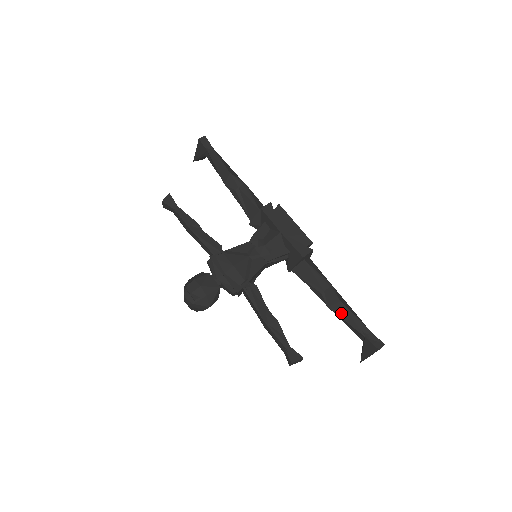
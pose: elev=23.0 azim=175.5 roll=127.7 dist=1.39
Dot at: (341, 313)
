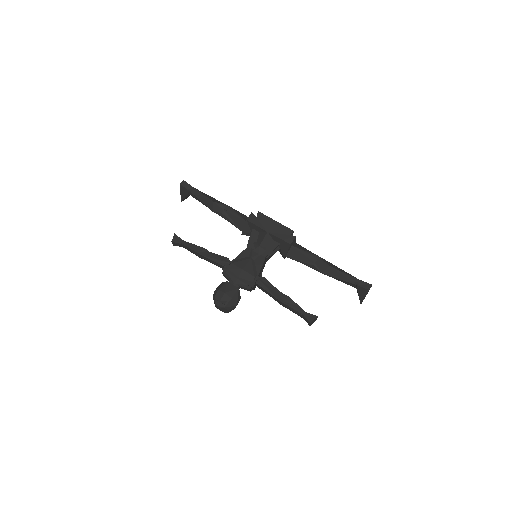
Dot at: (333, 274)
